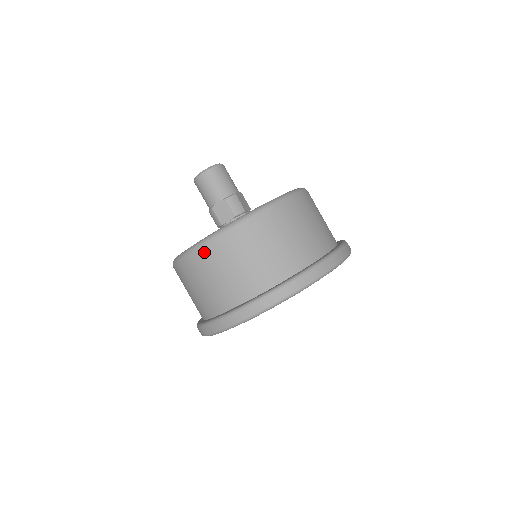
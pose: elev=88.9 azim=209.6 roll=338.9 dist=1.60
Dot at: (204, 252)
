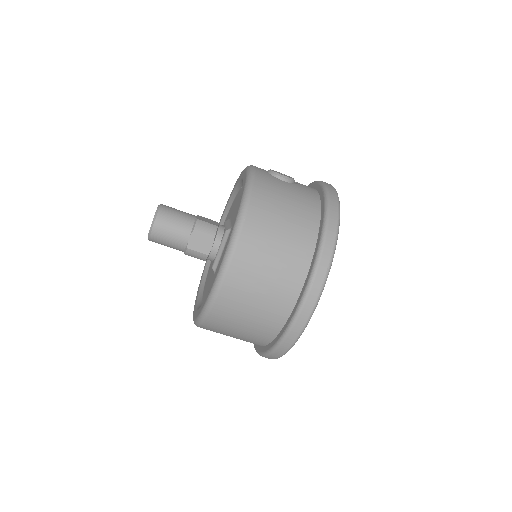
Dot at: occluded
